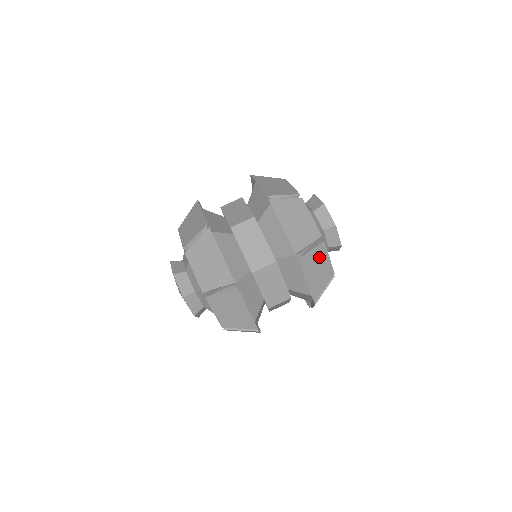
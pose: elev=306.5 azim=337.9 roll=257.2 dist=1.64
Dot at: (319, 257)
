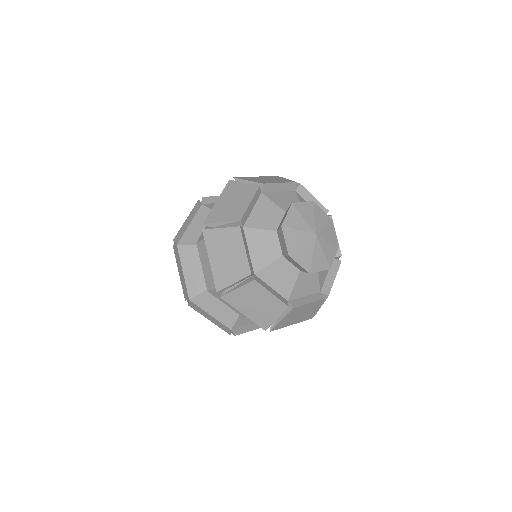
Dot at: (253, 294)
